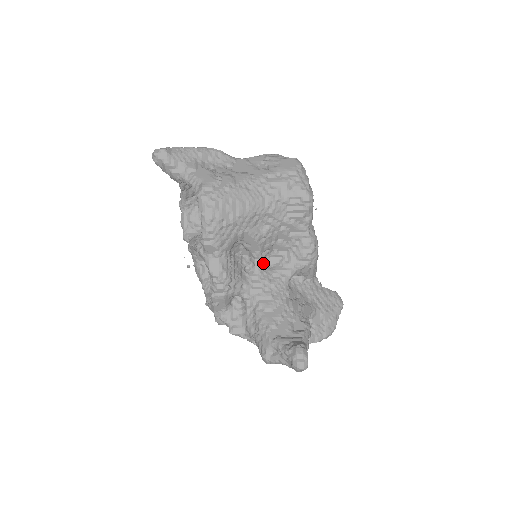
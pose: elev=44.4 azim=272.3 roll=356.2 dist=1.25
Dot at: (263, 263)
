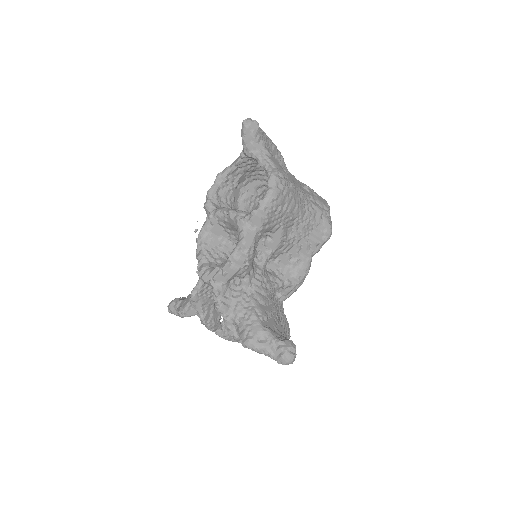
Dot at: occluded
